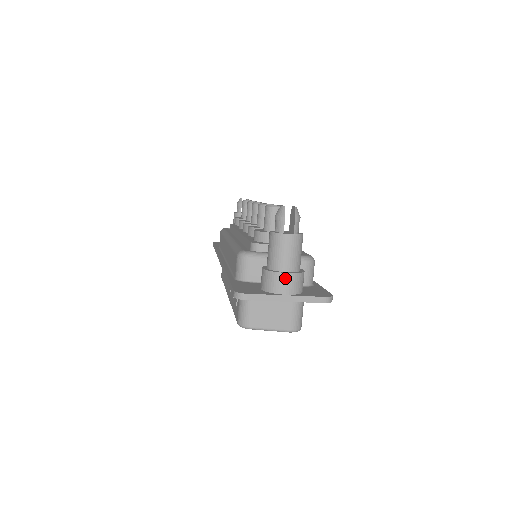
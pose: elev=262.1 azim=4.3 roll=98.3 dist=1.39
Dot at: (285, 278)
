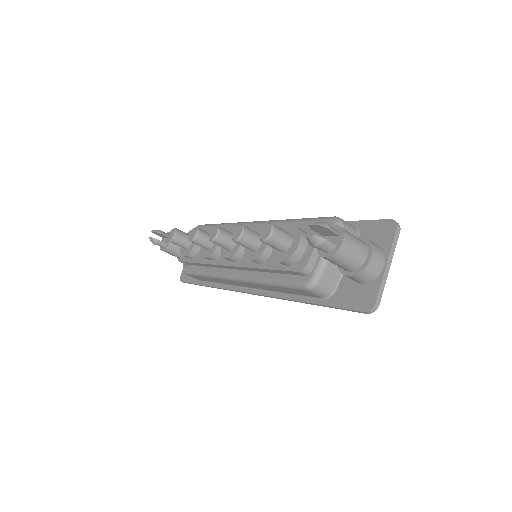
Dot at: (374, 261)
